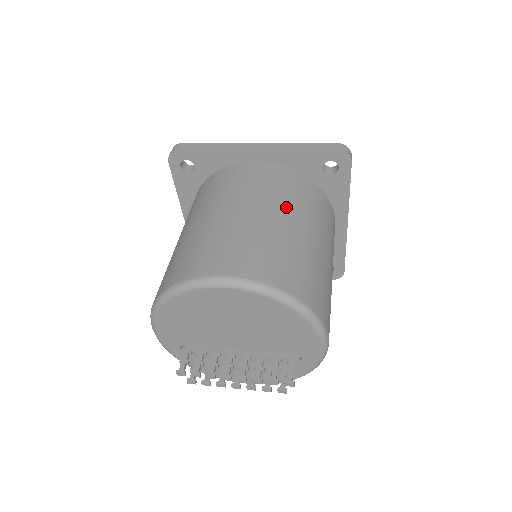
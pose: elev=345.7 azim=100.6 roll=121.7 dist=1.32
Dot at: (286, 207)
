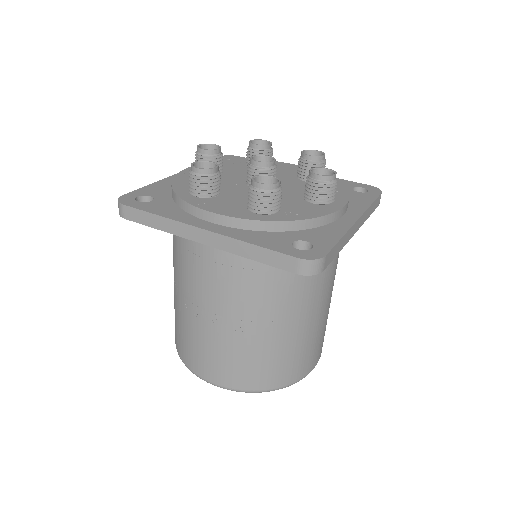
Dot at: (252, 309)
